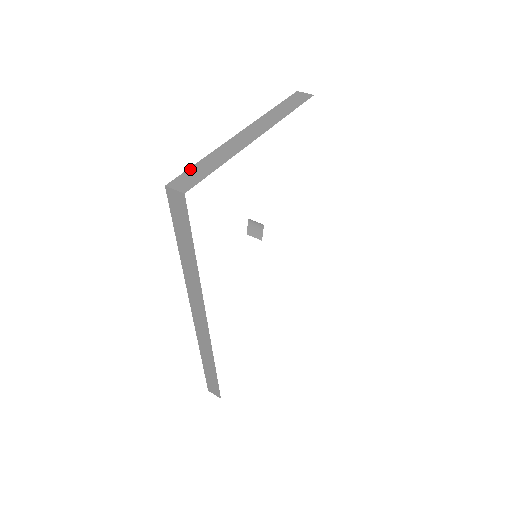
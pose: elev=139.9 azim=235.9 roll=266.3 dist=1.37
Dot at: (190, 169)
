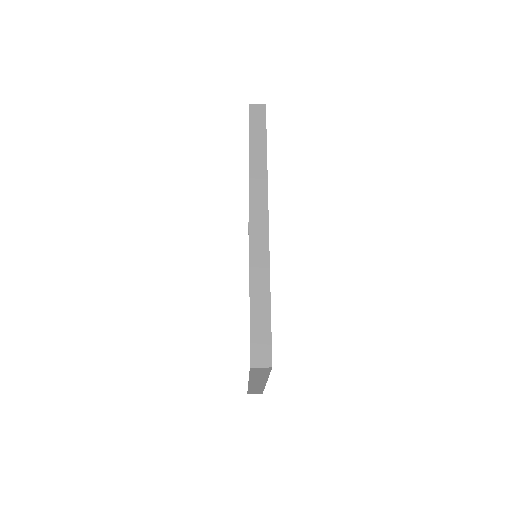
Dot at: occluded
